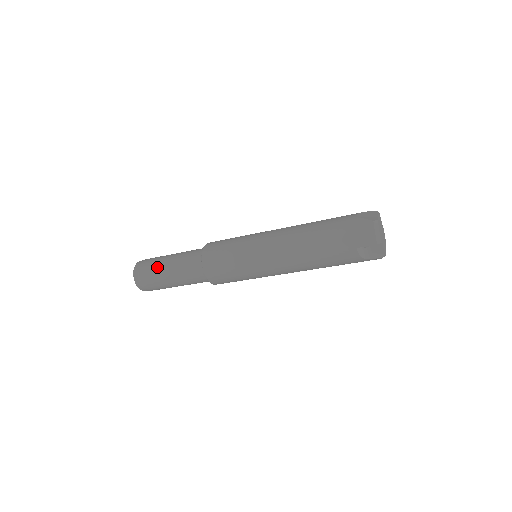
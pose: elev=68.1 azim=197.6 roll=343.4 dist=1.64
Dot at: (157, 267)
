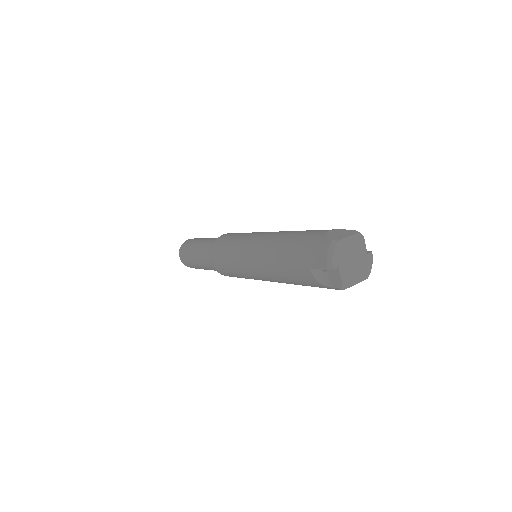
Dot at: (191, 246)
